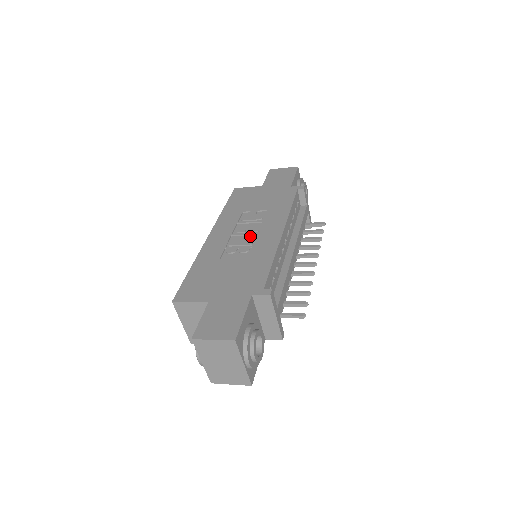
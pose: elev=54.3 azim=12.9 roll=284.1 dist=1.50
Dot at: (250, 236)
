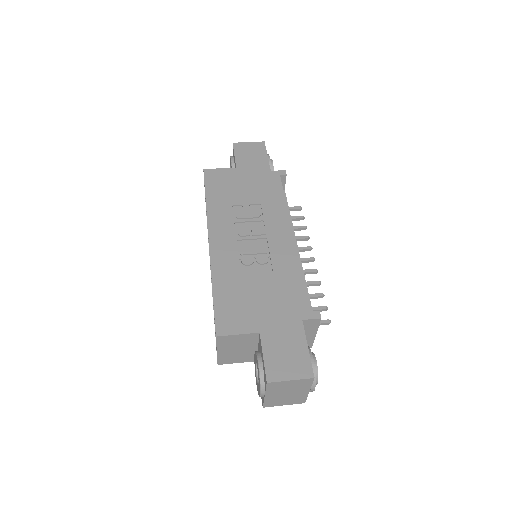
Dot at: (259, 241)
